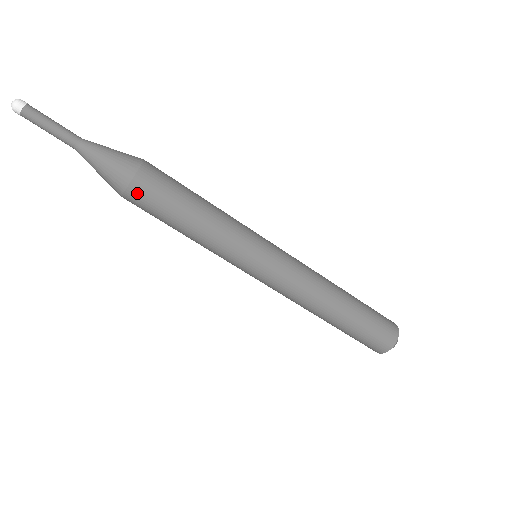
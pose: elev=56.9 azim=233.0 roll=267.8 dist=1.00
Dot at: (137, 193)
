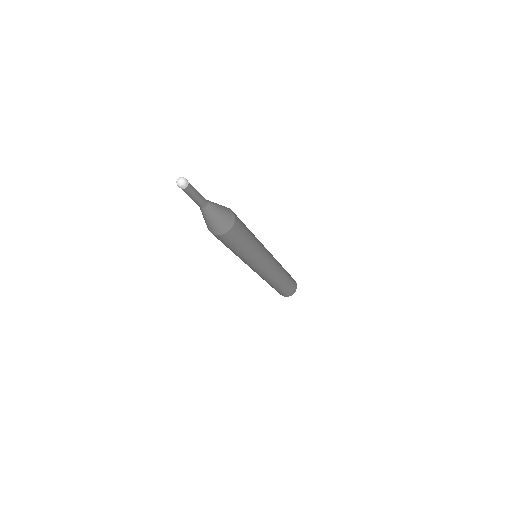
Dot at: (222, 238)
